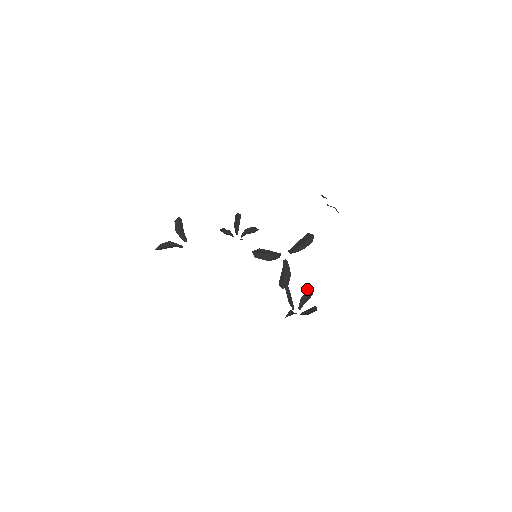
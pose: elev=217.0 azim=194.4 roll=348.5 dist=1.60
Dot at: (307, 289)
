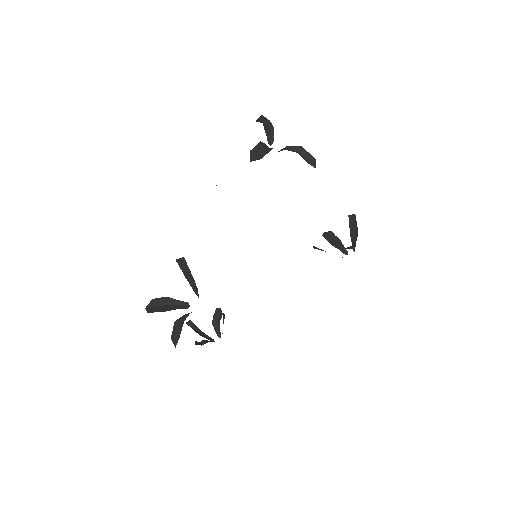
Dot at: occluded
